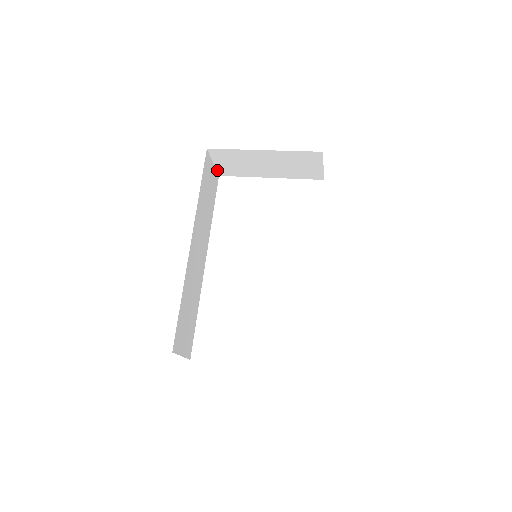
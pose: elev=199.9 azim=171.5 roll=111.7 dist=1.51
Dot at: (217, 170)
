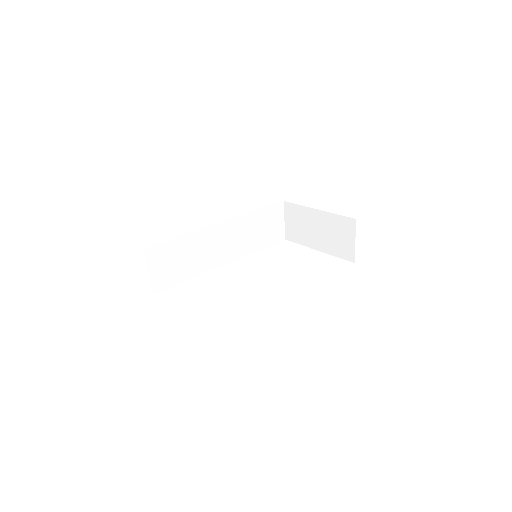
Dot at: (285, 231)
